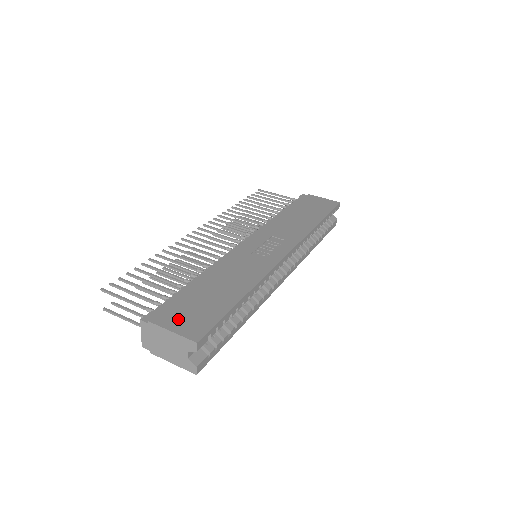
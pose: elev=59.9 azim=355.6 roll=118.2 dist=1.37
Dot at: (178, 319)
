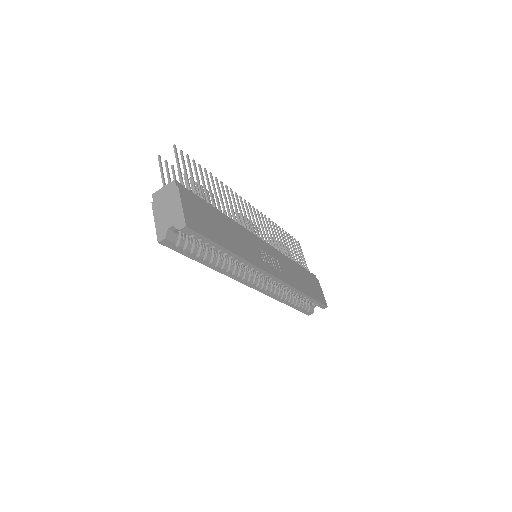
Dot at: (191, 207)
